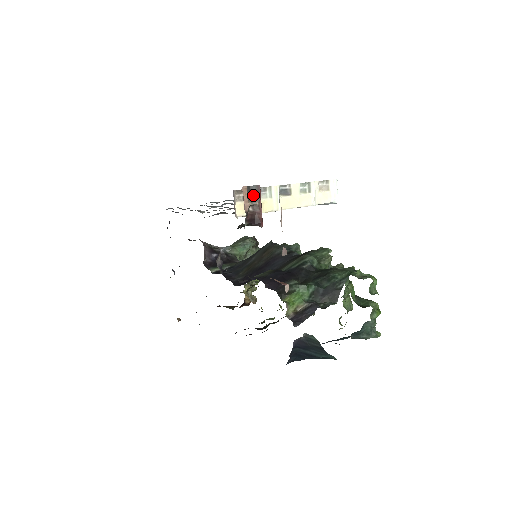
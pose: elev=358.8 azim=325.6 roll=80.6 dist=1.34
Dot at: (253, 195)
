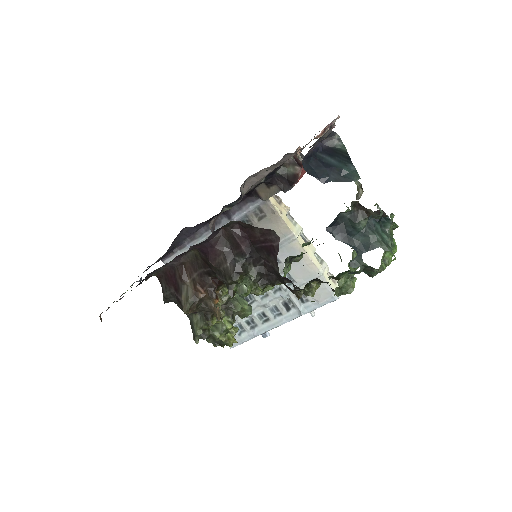
Dot at: occluded
